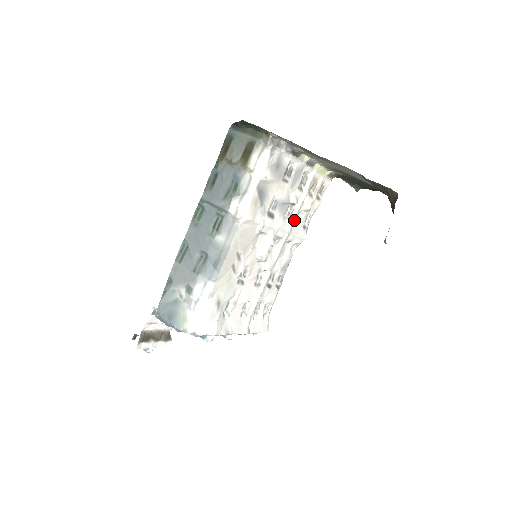
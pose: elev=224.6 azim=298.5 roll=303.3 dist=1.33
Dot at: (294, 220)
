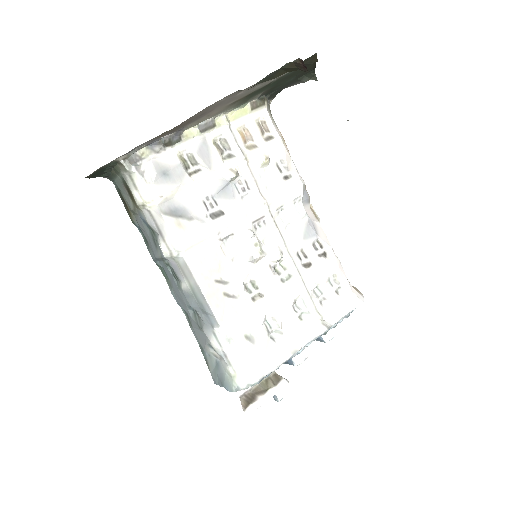
Dot at: (260, 187)
